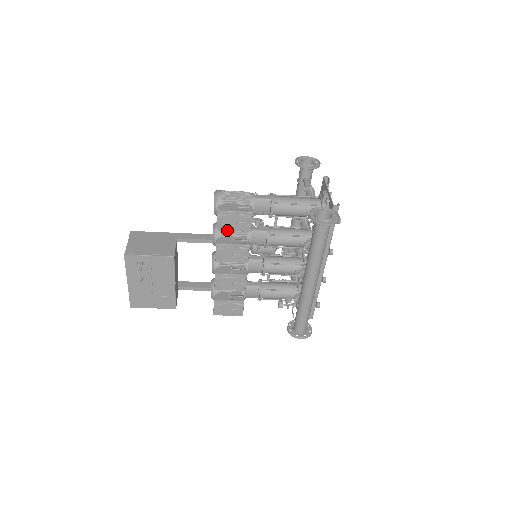
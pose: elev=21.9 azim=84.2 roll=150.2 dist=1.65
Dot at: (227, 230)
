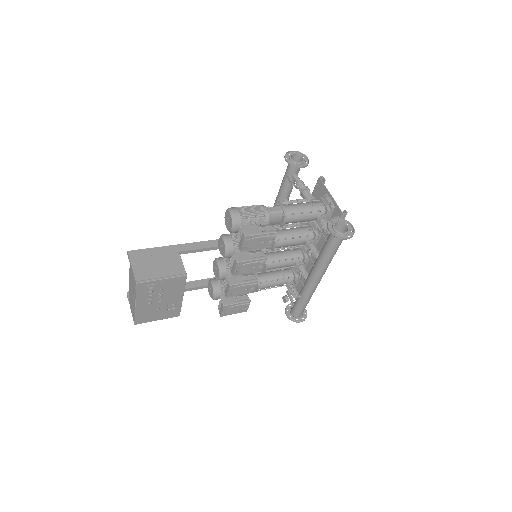
Dot at: occluded
